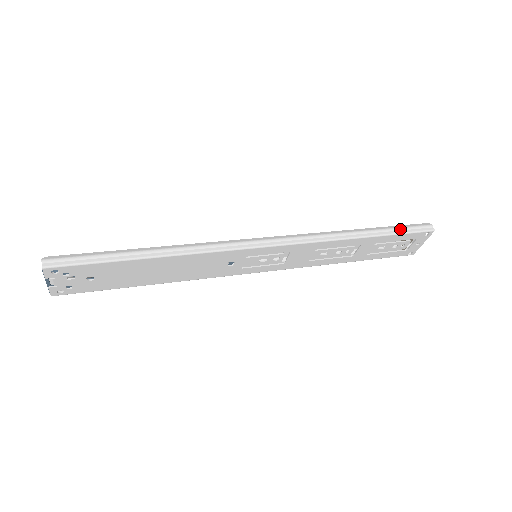
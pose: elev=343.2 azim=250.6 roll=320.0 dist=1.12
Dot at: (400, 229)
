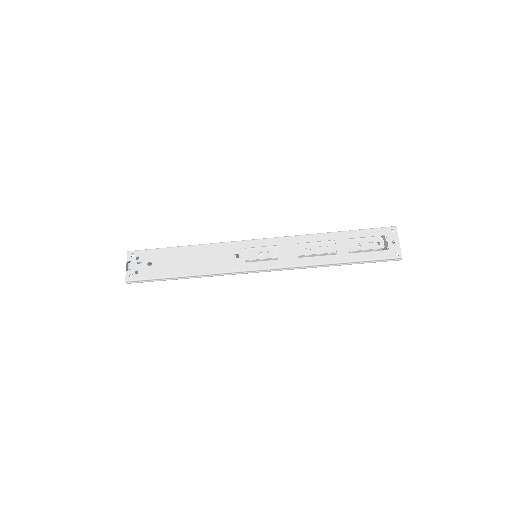
Dot at: (365, 230)
